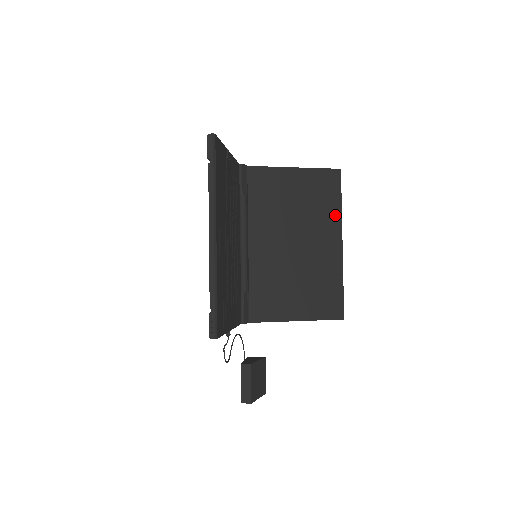
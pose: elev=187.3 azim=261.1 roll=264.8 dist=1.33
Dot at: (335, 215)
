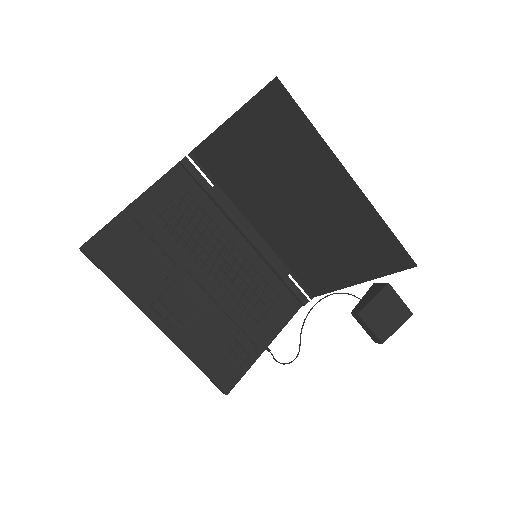
Dot at: (315, 147)
